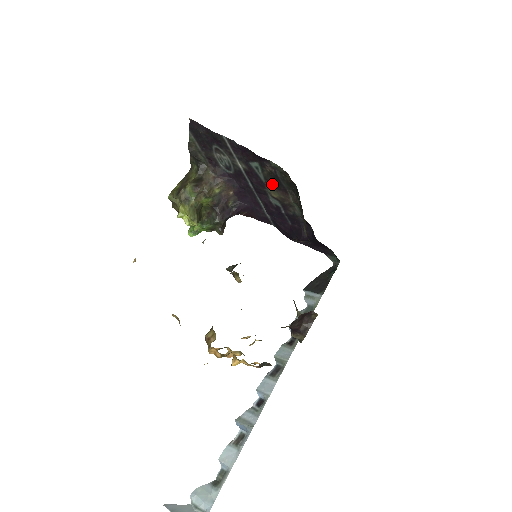
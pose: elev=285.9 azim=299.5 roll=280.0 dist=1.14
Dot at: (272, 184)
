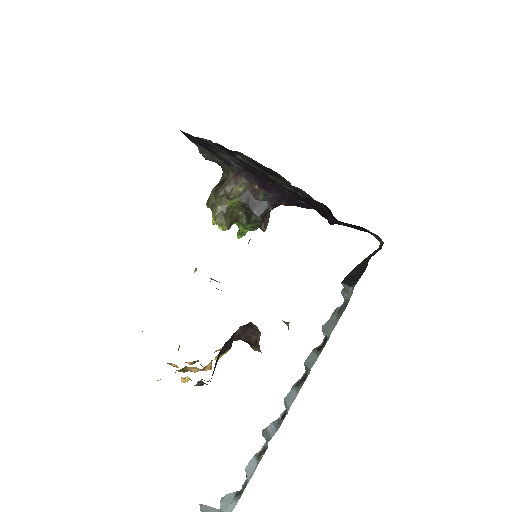
Dot at: (266, 172)
